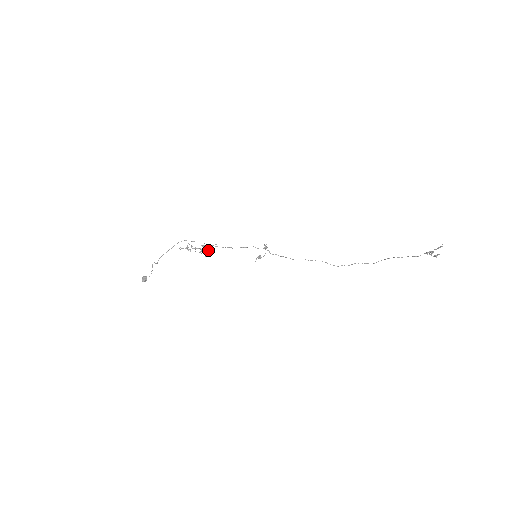
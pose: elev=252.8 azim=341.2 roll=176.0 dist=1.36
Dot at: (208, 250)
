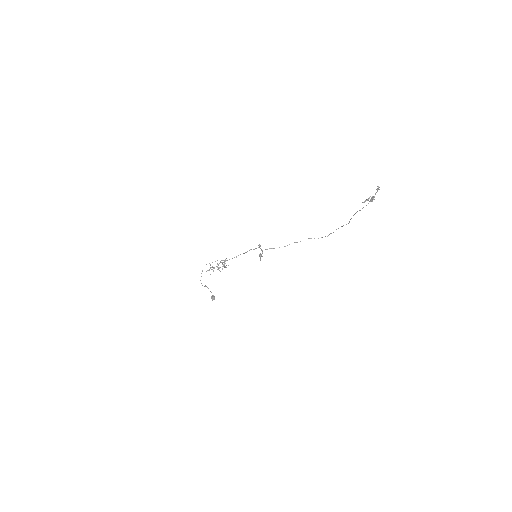
Dot at: occluded
